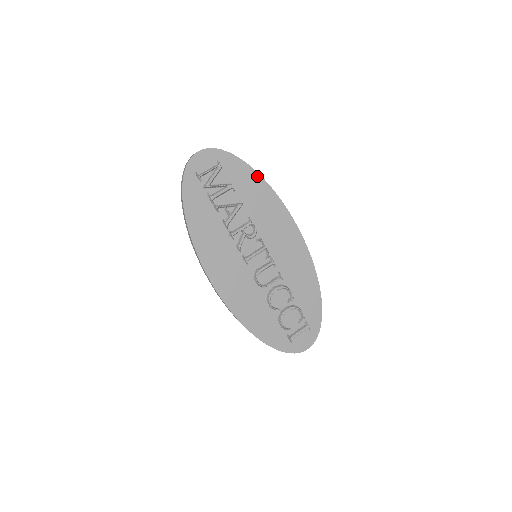
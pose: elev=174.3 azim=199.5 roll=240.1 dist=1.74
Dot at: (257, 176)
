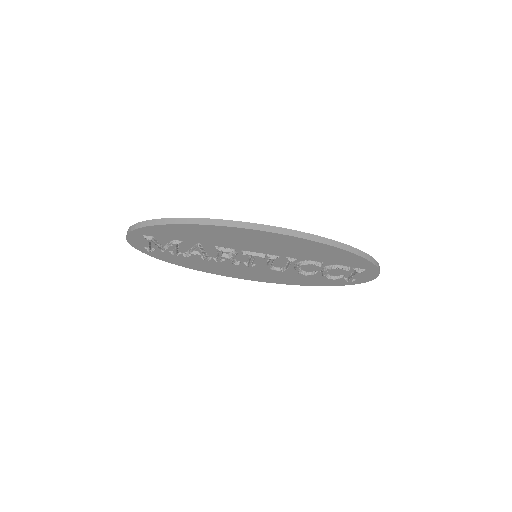
Dot at: (181, 226)
